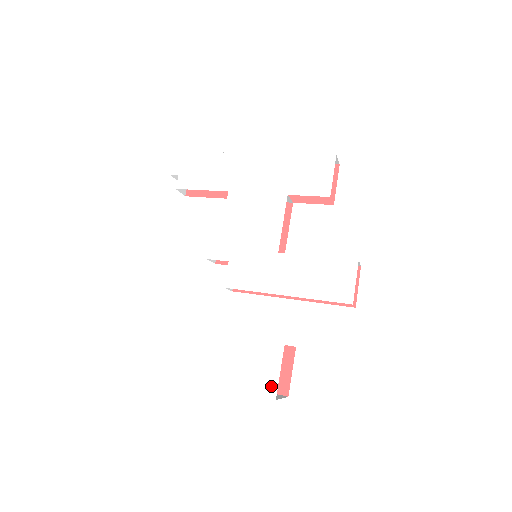
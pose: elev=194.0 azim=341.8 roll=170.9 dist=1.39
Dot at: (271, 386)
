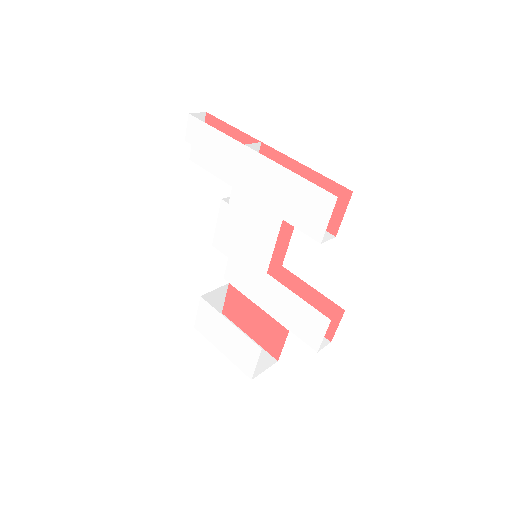
Dot at: (249, 370)
